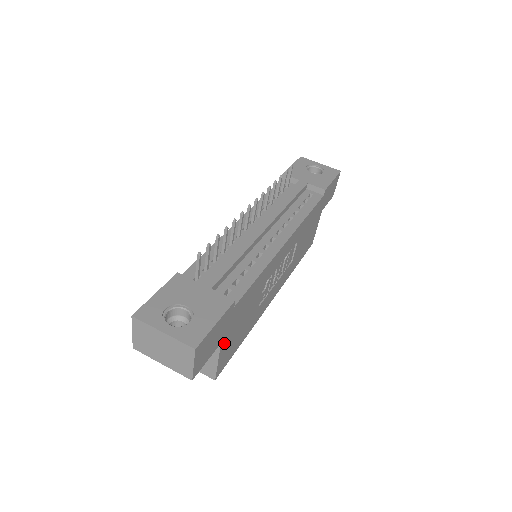
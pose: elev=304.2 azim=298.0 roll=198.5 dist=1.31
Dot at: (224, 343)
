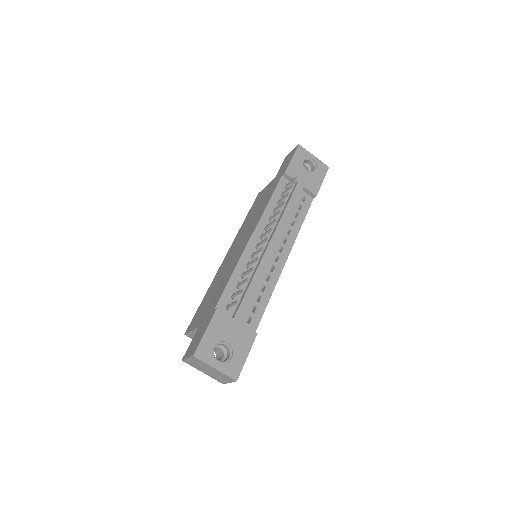
Dot at: occluded
